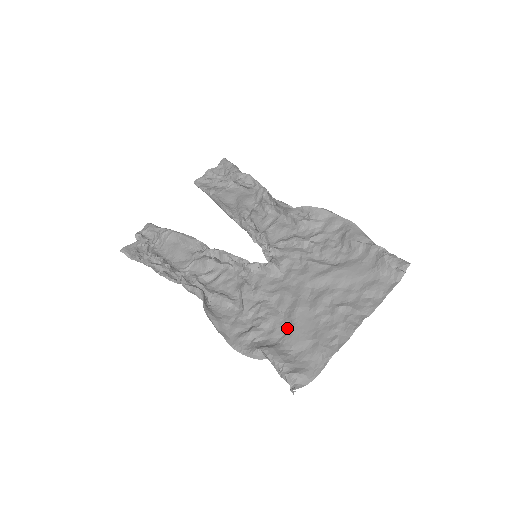
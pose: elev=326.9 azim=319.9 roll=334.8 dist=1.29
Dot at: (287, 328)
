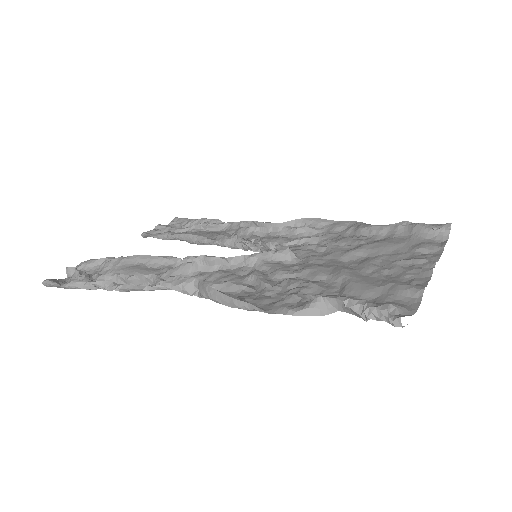
Dot at: (340, 288)
